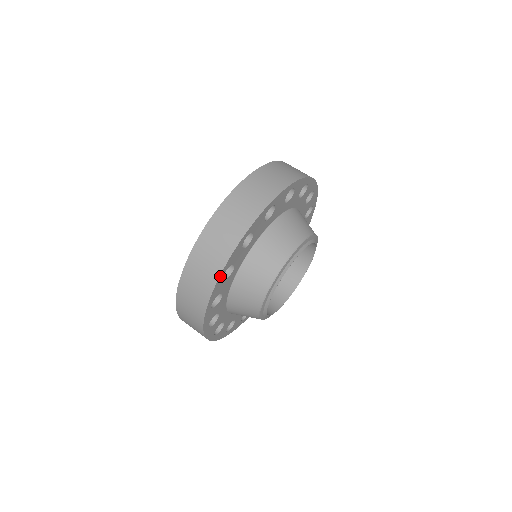
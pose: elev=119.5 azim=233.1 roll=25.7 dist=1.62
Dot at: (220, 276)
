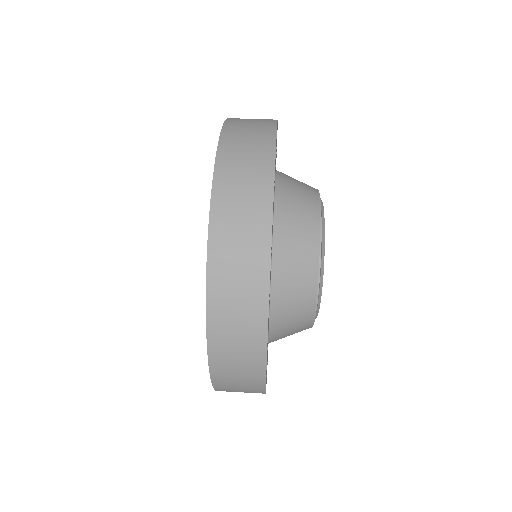
Dot at: (276, 136)
